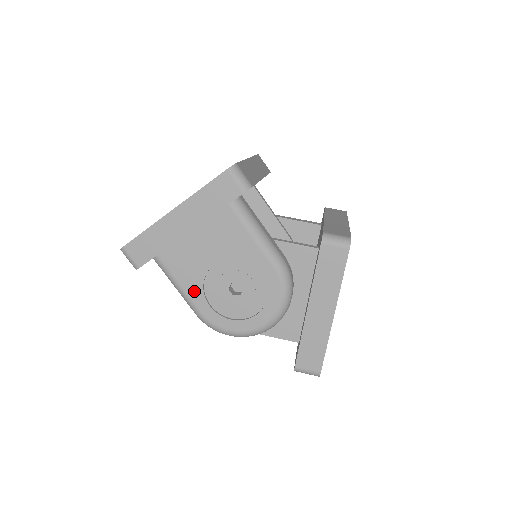
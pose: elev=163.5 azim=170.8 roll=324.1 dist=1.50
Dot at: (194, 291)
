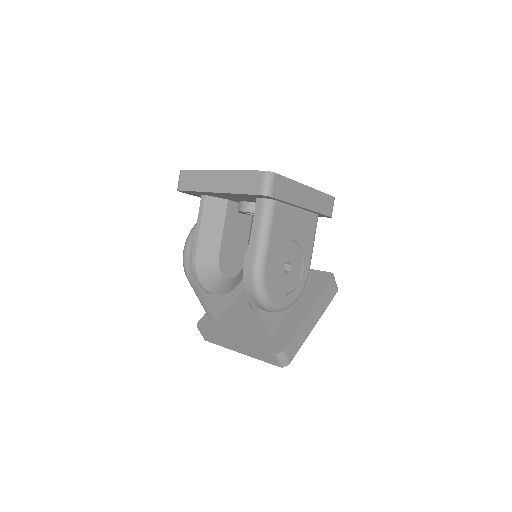
Dot at: (273, 246)
